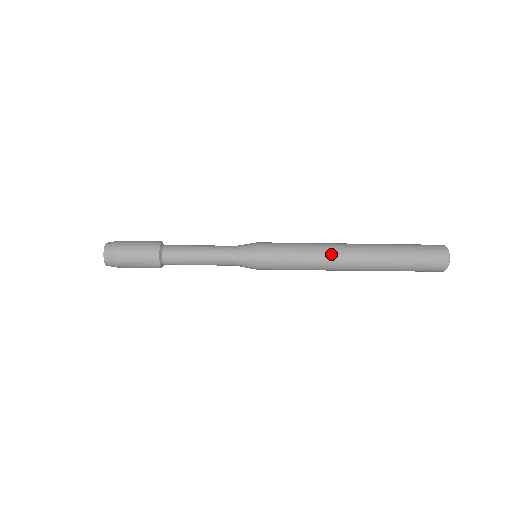
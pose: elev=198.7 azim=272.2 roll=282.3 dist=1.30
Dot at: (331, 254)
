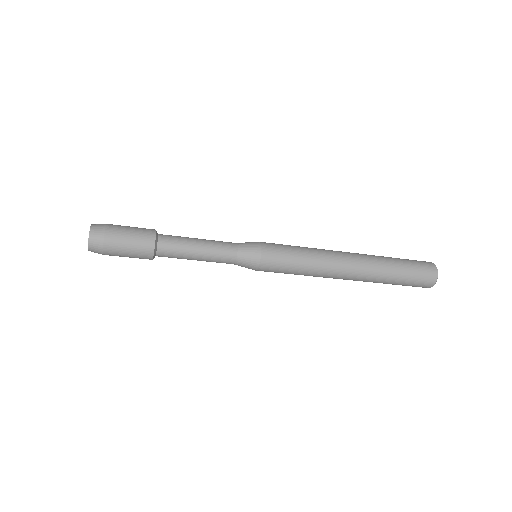
Dot at: (330, 250)
